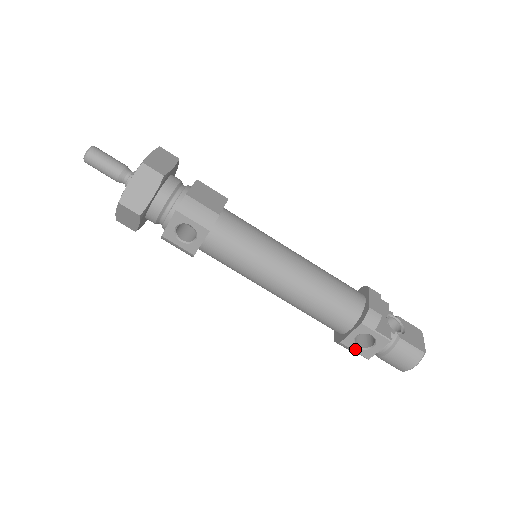
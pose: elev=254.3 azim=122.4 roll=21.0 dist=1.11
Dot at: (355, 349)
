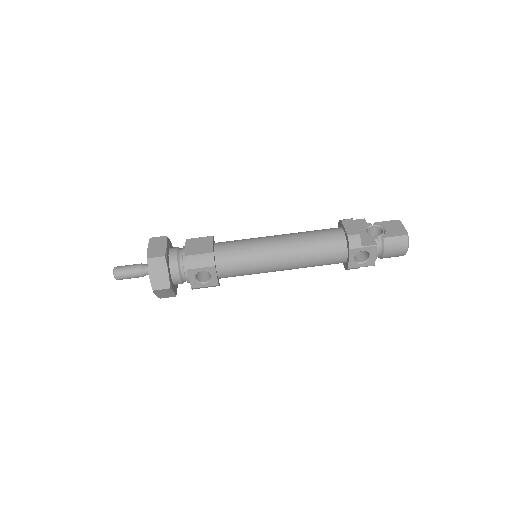
Dot at: (360, 266)
